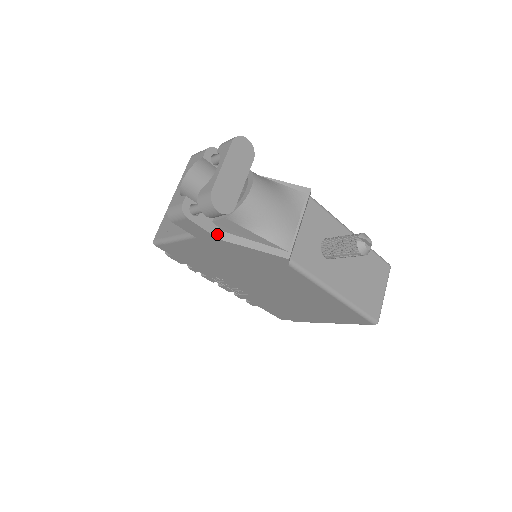
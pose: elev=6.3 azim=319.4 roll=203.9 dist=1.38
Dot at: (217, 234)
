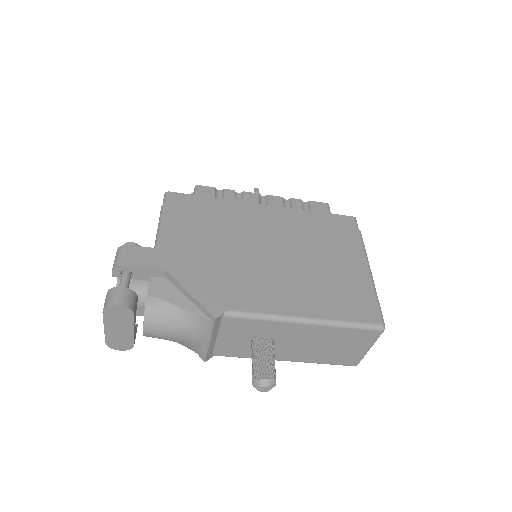
Dot at: occluded
